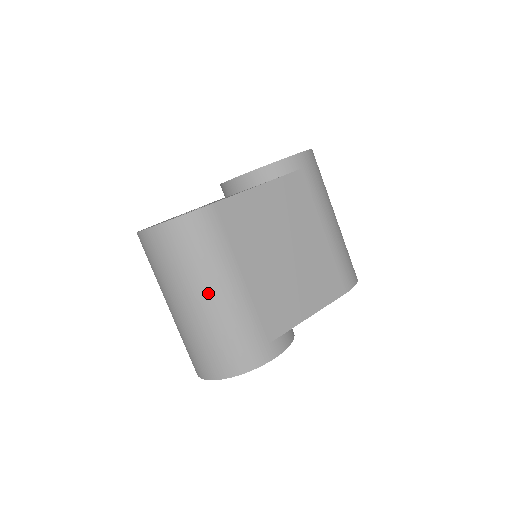
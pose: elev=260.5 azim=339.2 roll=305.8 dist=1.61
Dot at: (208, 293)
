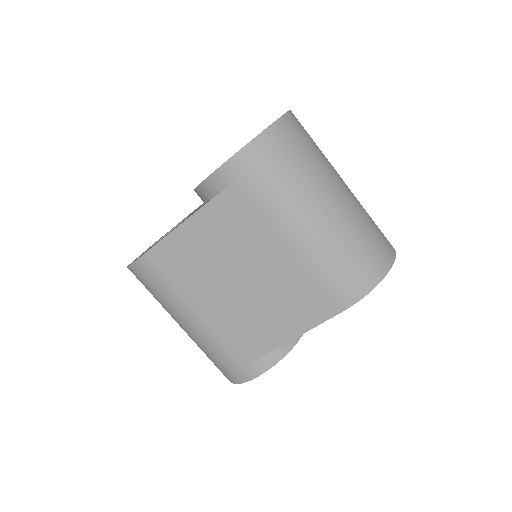
Dot at: (179, 323)
